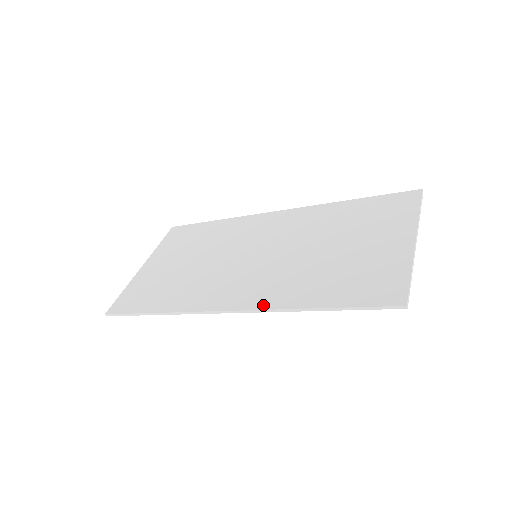
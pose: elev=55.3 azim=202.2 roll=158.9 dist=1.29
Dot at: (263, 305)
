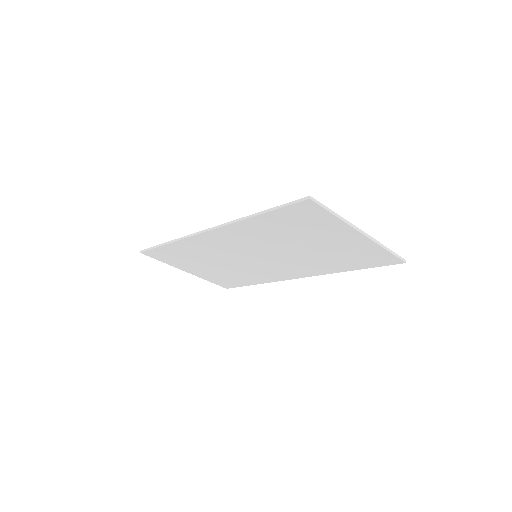
Dot at: occluded
